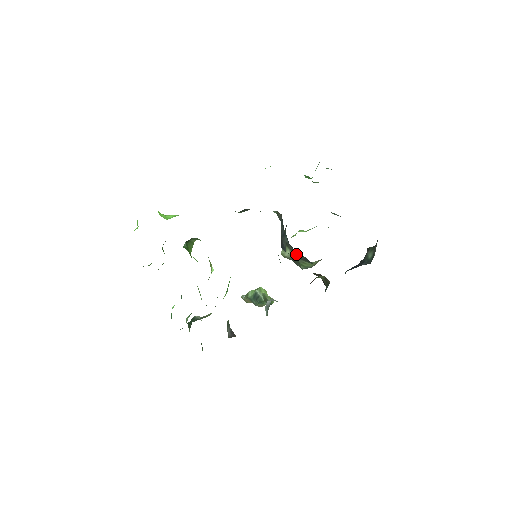
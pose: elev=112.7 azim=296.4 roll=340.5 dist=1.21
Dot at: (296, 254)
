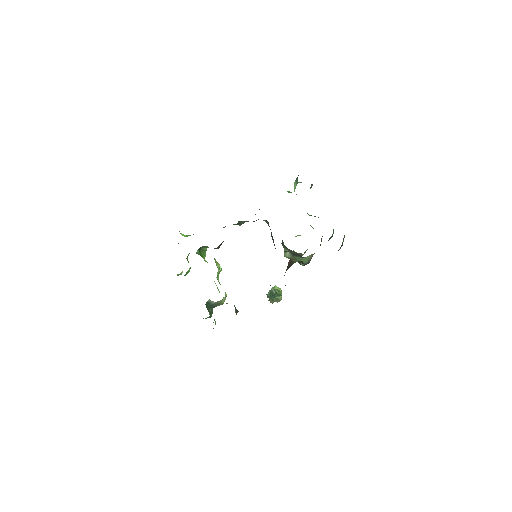
Dot at: (291, 252)
